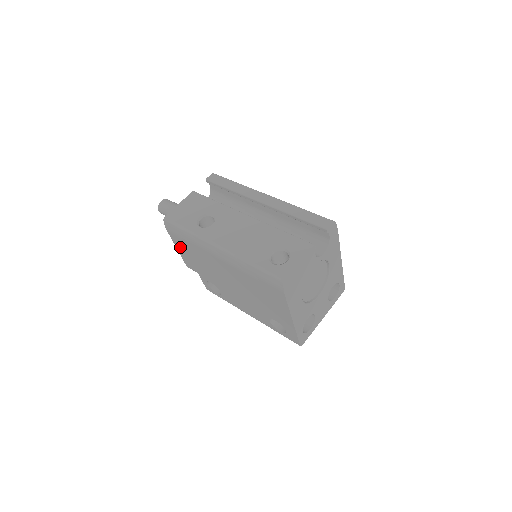
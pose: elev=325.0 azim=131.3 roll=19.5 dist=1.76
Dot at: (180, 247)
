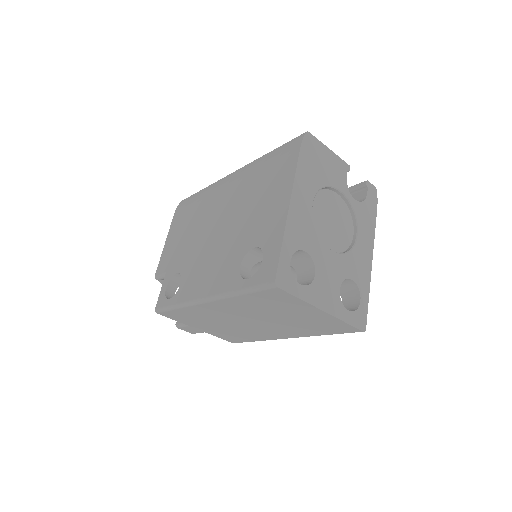
Dot at: (173, 231)
